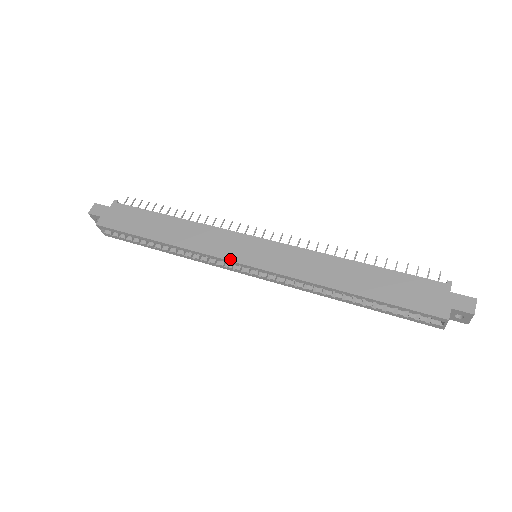
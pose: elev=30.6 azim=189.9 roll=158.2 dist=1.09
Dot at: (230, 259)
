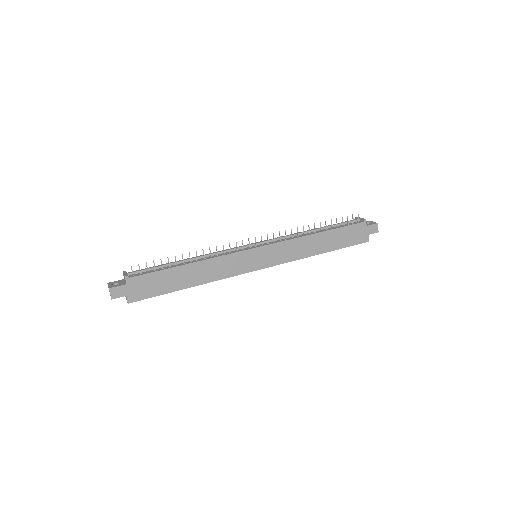
Dot at: (248, 272)
